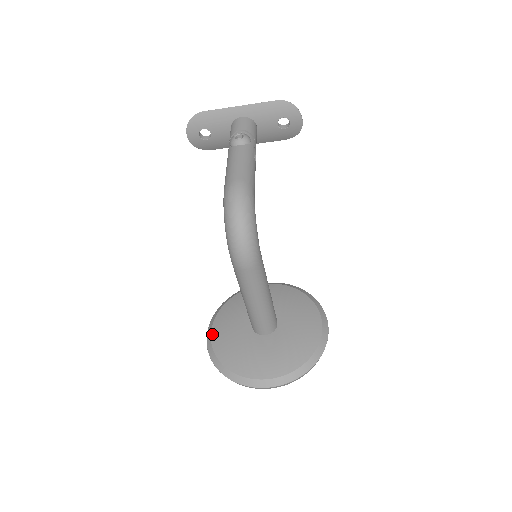
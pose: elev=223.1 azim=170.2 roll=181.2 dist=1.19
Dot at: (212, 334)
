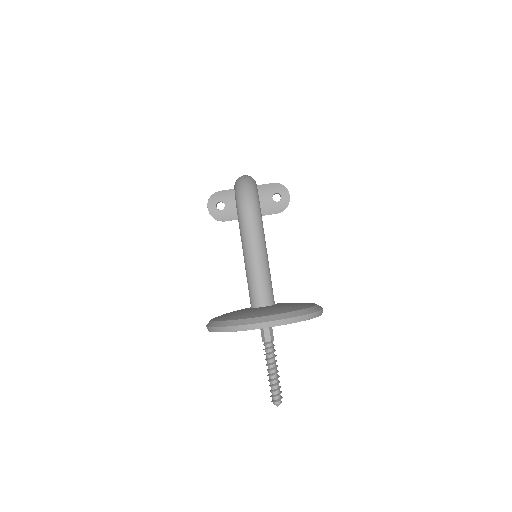
Dot at: (212, 319)
